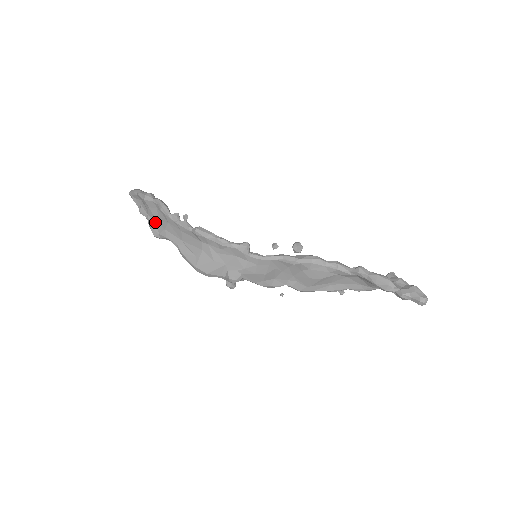
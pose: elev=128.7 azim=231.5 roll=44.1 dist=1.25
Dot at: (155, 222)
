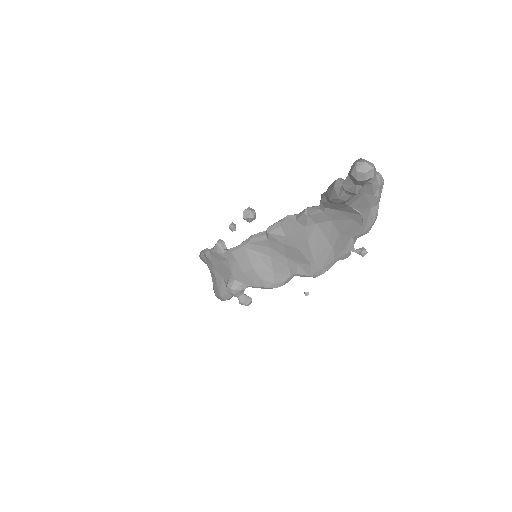
Dot at: occluded
